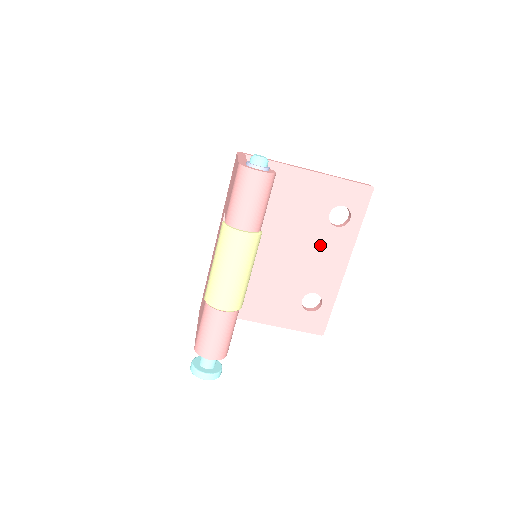
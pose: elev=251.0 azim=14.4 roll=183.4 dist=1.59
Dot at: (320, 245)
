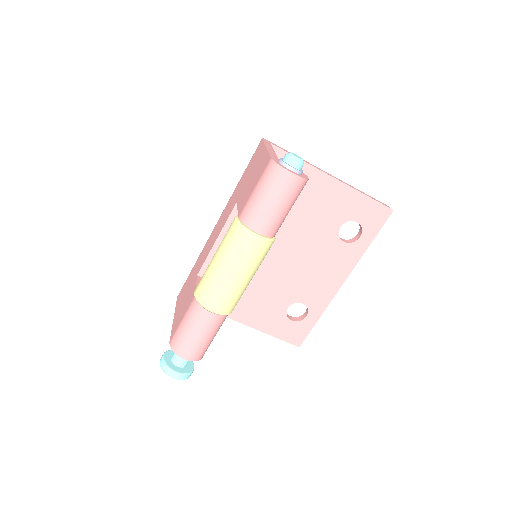
Dot at: (322, 256)
